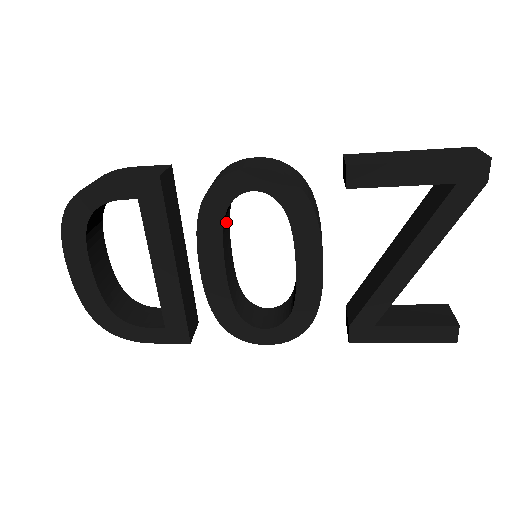
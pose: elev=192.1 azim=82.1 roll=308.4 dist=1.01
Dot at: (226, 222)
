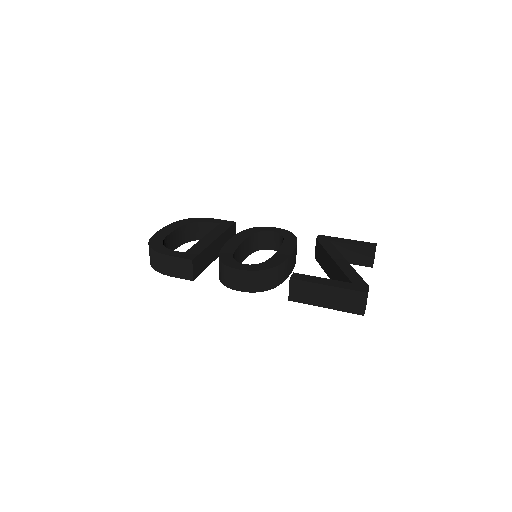
Dot at: occluded
